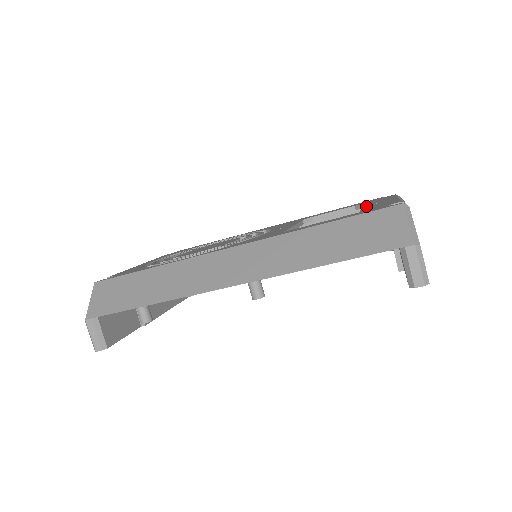
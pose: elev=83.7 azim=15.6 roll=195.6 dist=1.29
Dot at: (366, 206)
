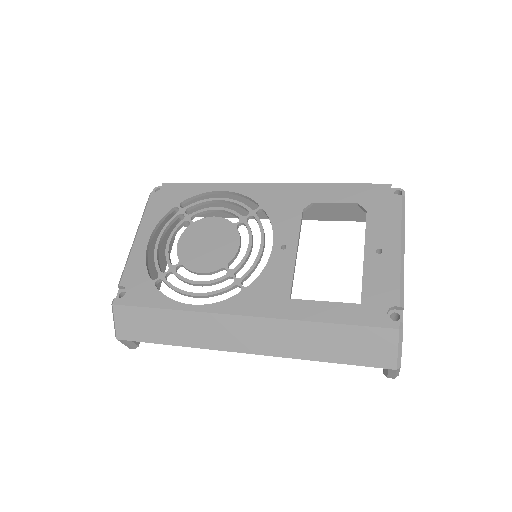
Dot at: (368, 256)
